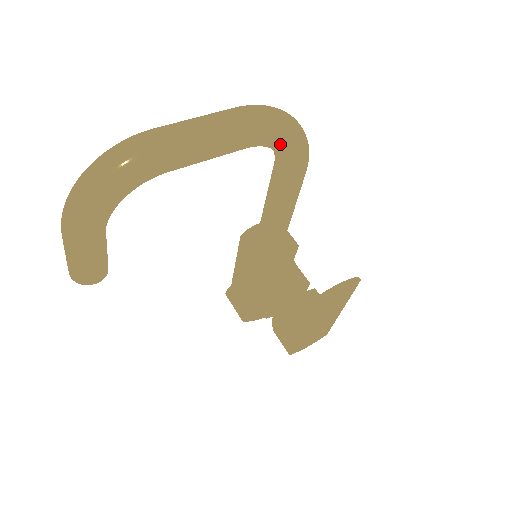
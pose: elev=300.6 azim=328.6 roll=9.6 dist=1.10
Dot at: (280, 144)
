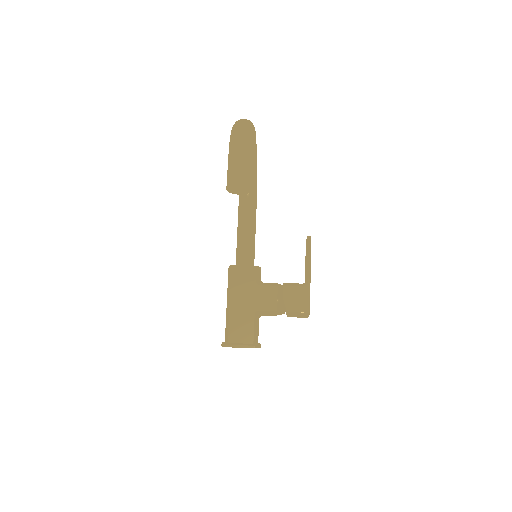
Dot at: occluded
